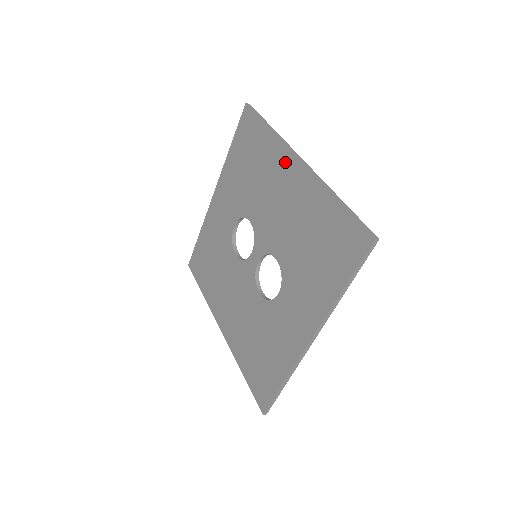
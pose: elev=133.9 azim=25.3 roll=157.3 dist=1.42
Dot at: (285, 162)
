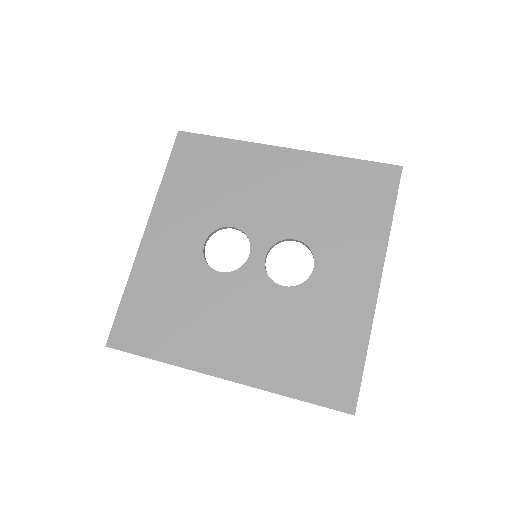
Dot at: (267, 156)
